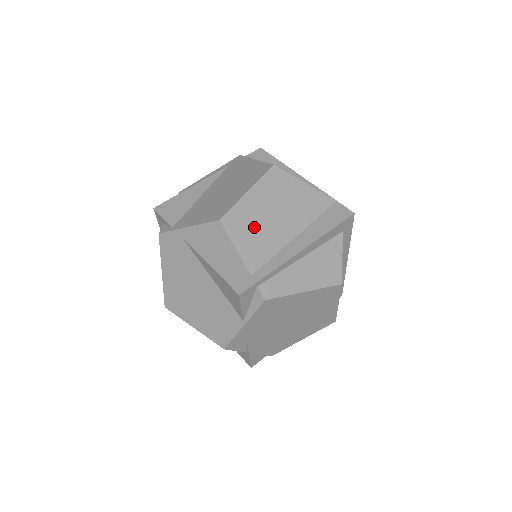
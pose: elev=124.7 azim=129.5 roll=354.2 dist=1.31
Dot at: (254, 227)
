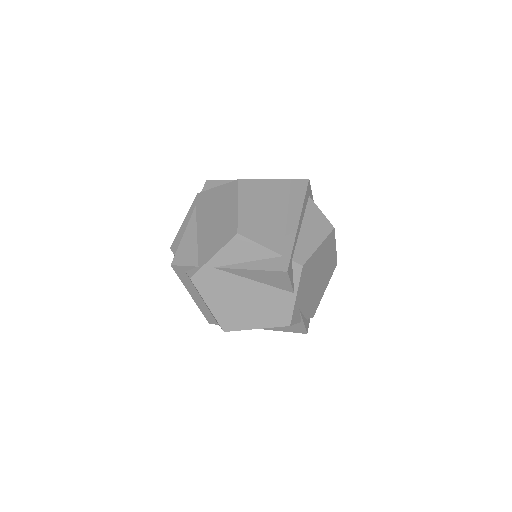
Dot at: (260, 225)
